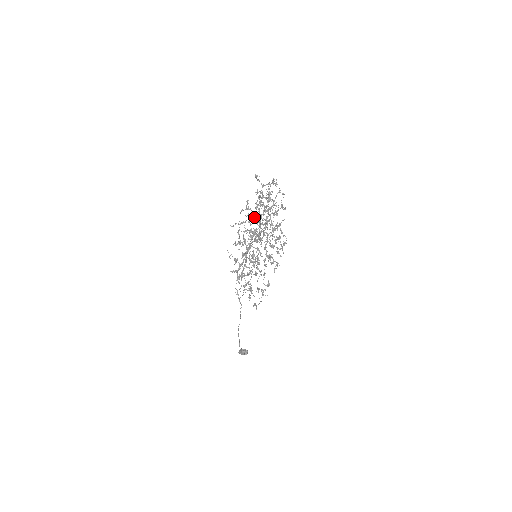
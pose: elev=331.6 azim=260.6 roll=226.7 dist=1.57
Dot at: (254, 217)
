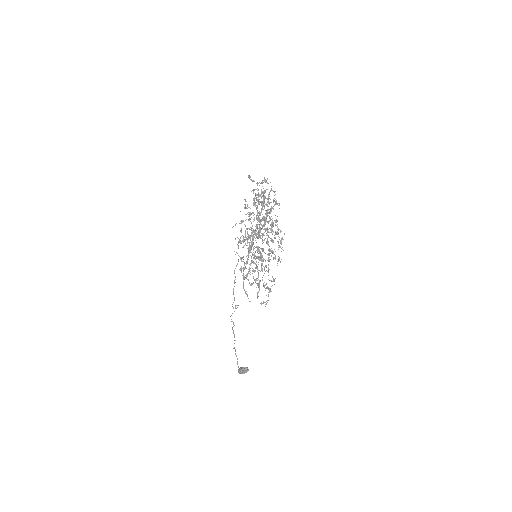
Dot at: (253, 215)
